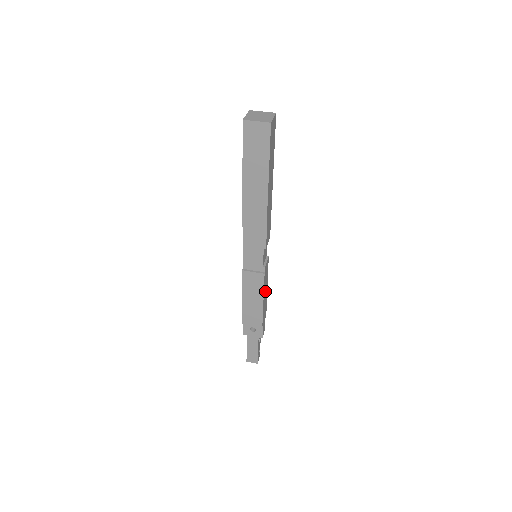
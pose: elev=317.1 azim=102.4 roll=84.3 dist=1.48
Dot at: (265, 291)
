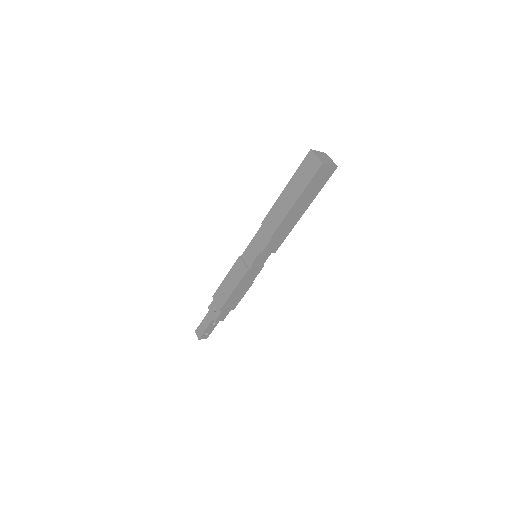
Dot at: (242, 287)
